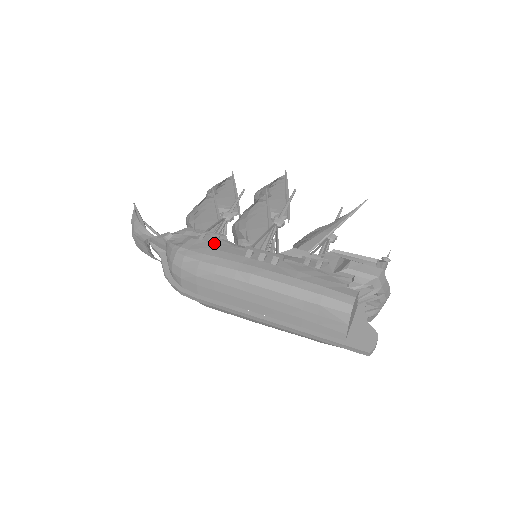
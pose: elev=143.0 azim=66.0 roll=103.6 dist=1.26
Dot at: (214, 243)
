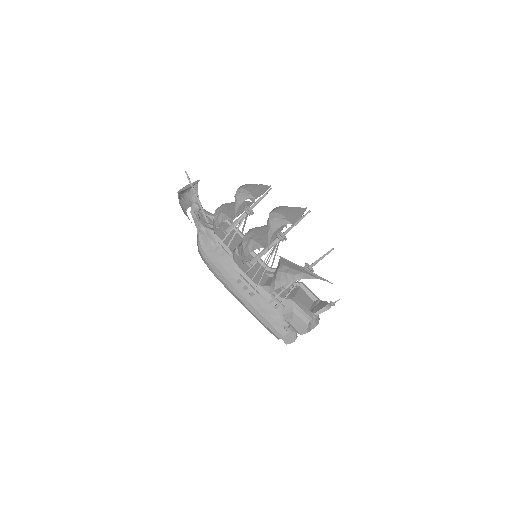
Dot at: (223, 259)
